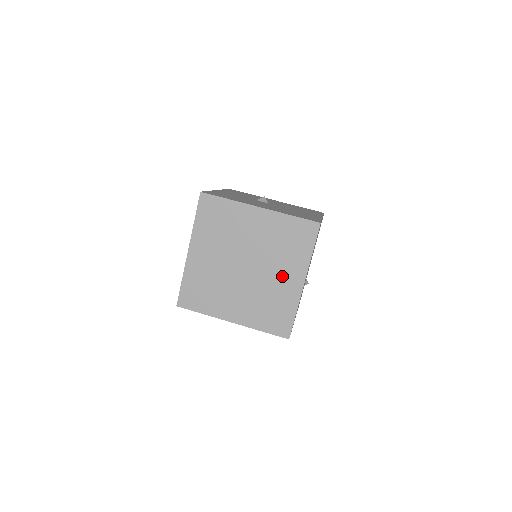
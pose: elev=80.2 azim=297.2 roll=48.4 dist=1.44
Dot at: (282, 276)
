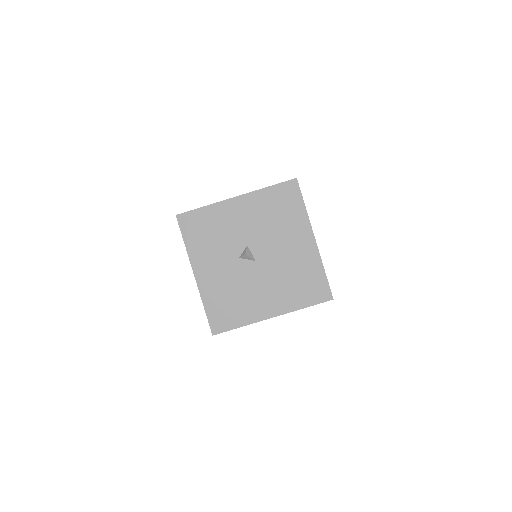
Dot at: occluded
